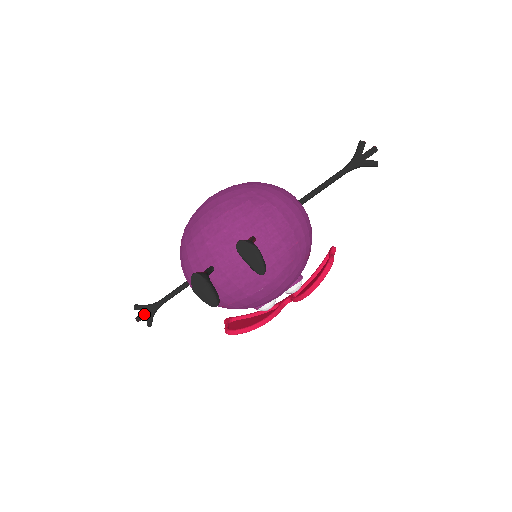
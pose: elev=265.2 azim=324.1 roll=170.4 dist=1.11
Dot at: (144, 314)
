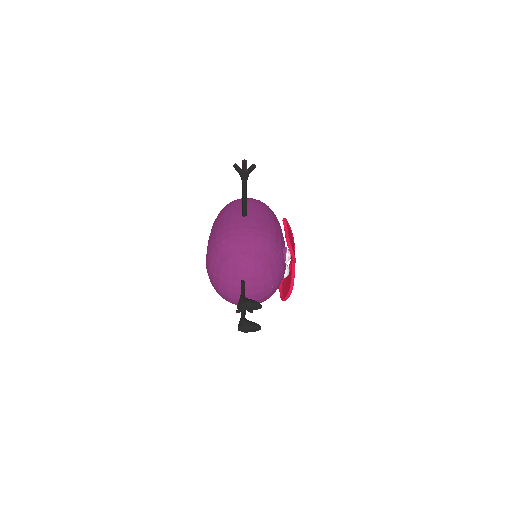
Dot at: occluded
